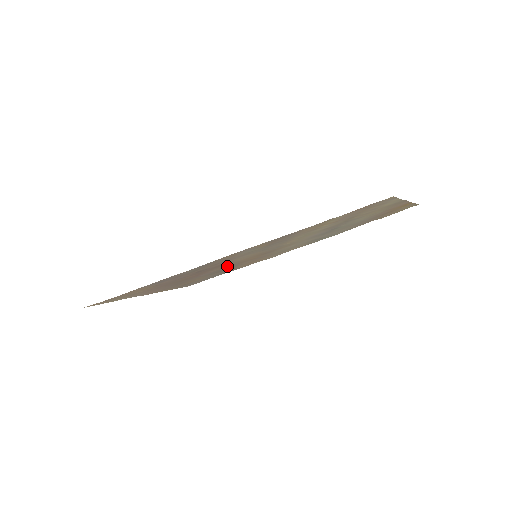
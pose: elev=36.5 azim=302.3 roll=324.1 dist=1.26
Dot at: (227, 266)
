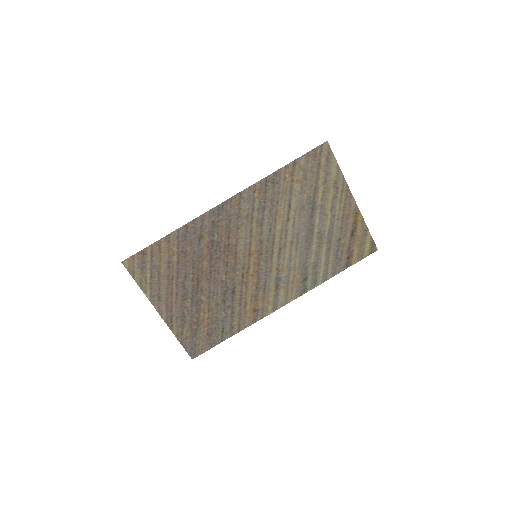
Dot at: (233, 274)
